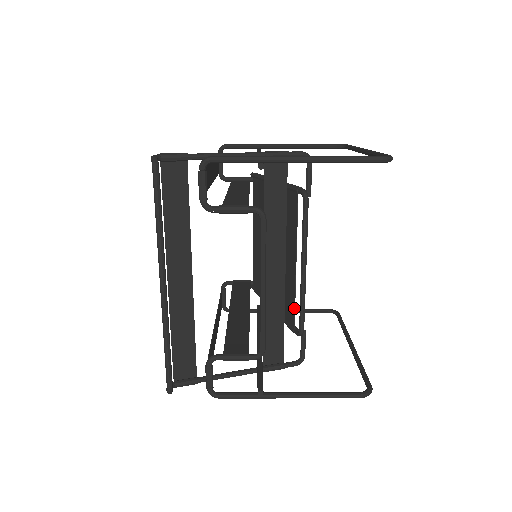
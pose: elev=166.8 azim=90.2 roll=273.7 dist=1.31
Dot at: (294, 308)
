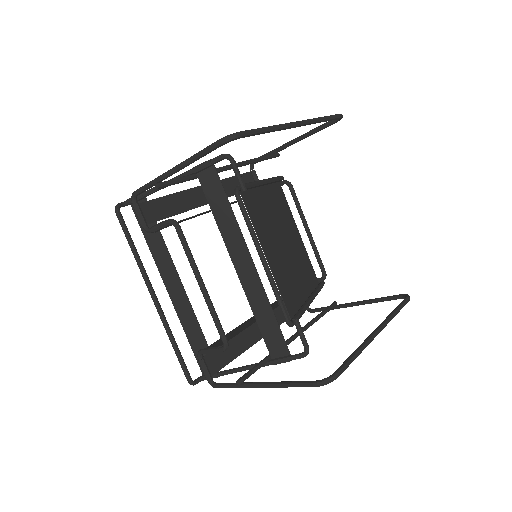
Dot at: (282, 299)
